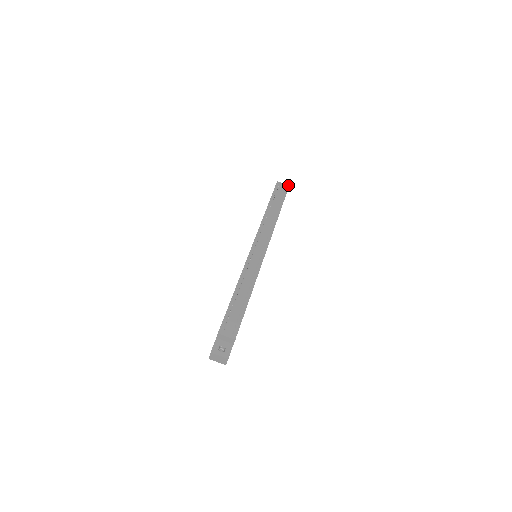
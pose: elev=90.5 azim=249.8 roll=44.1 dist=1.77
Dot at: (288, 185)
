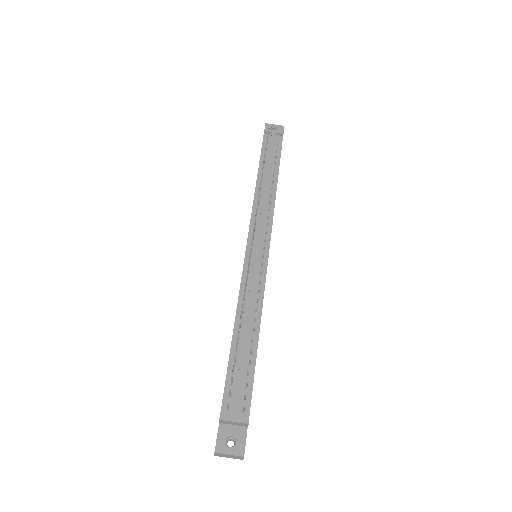
Dot at: occluded
